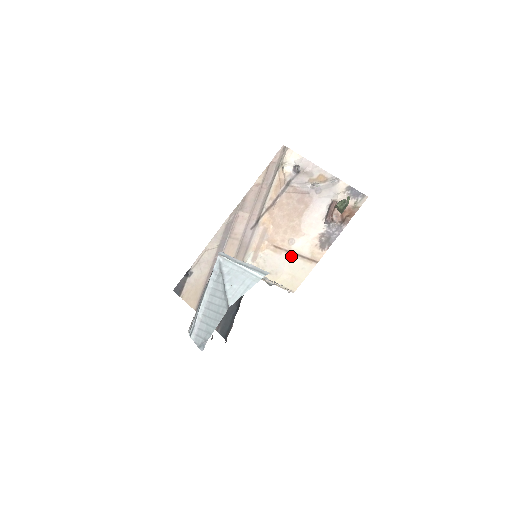
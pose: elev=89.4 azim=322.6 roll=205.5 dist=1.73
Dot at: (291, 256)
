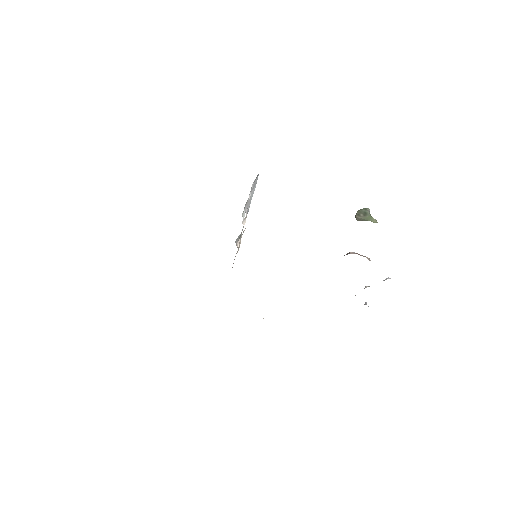
Dot at: occluded
